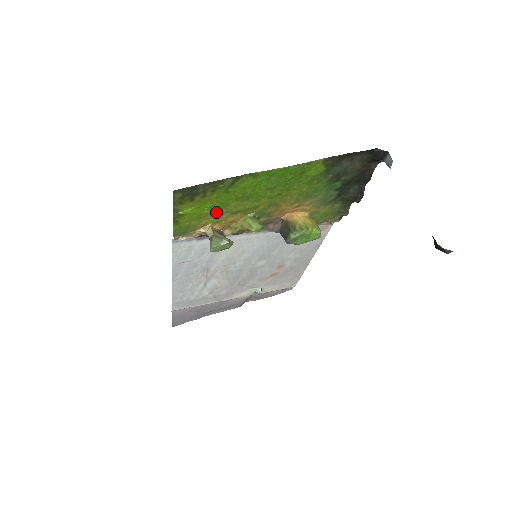
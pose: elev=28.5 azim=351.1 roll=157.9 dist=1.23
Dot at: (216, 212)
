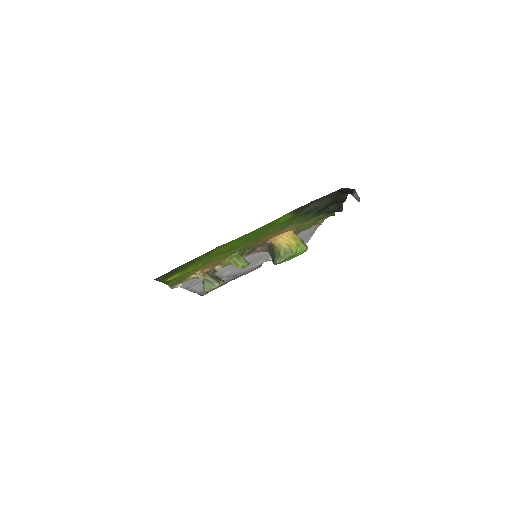
Dot at: (201, 265)
